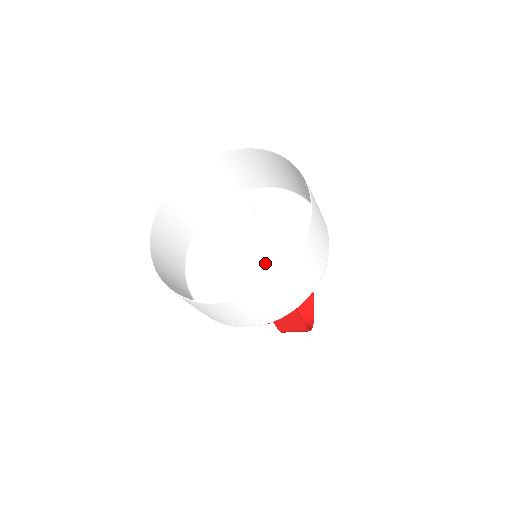
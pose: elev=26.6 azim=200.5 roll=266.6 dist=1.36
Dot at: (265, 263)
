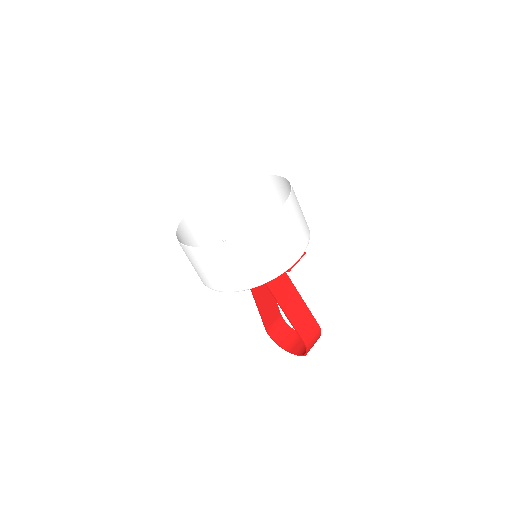
Dot at: occluded
